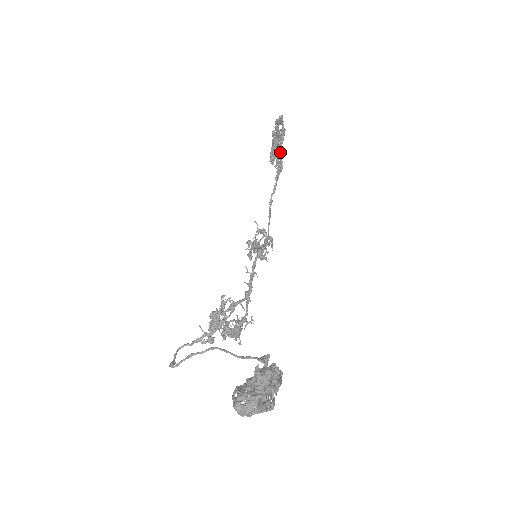
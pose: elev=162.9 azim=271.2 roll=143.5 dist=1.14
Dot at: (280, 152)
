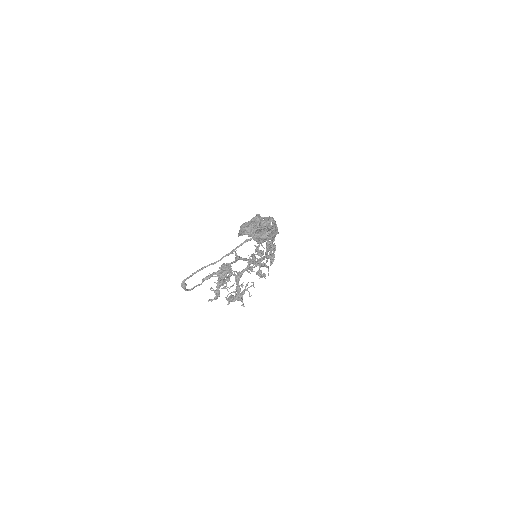
Dot at: (272, 242)
